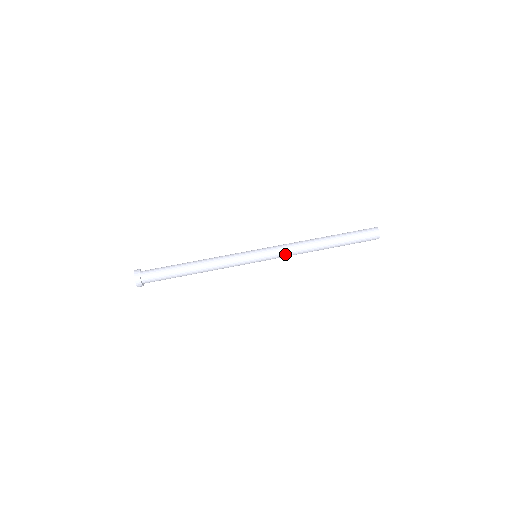
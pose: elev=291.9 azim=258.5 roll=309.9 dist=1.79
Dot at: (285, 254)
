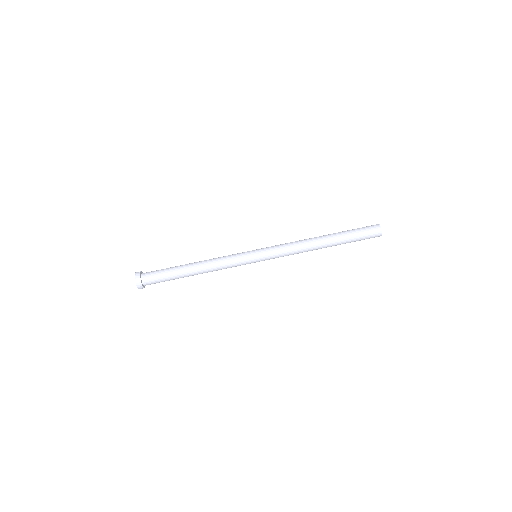
Dot at: occluded
